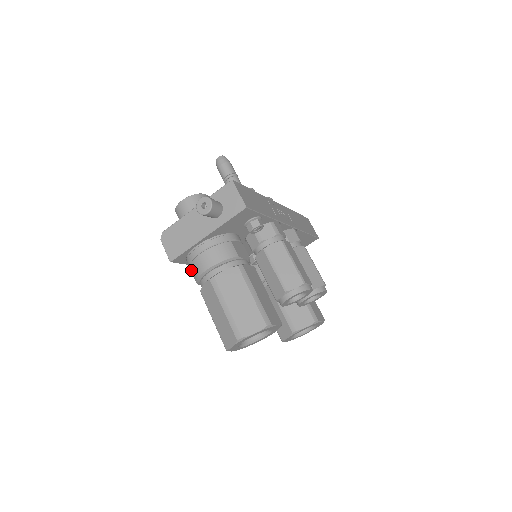
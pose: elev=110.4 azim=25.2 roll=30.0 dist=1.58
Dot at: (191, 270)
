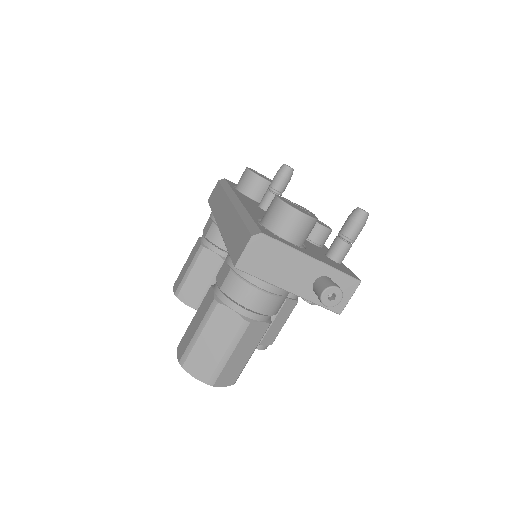
Dot at: (234, 281)
